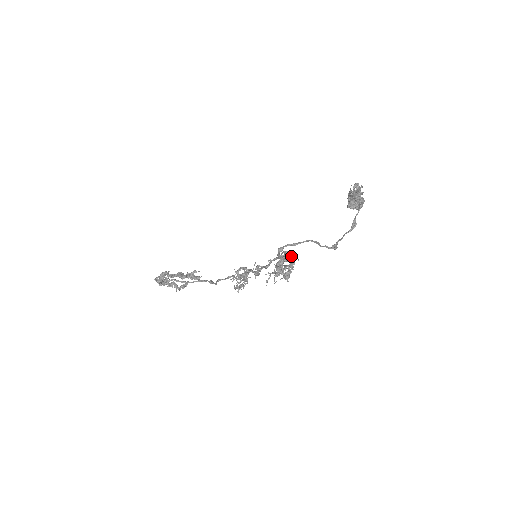
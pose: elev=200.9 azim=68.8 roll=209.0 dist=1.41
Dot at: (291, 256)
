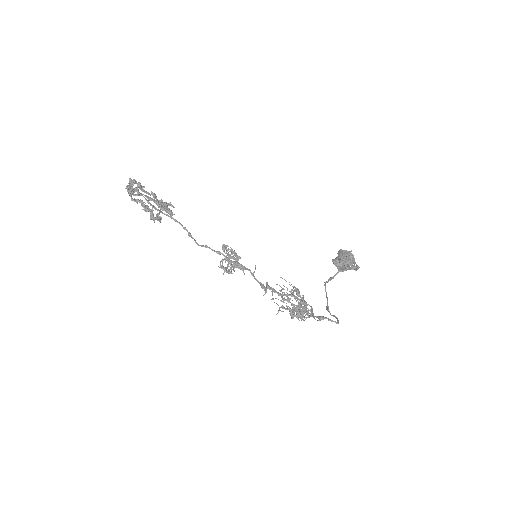
Dot at: (304, 302)
